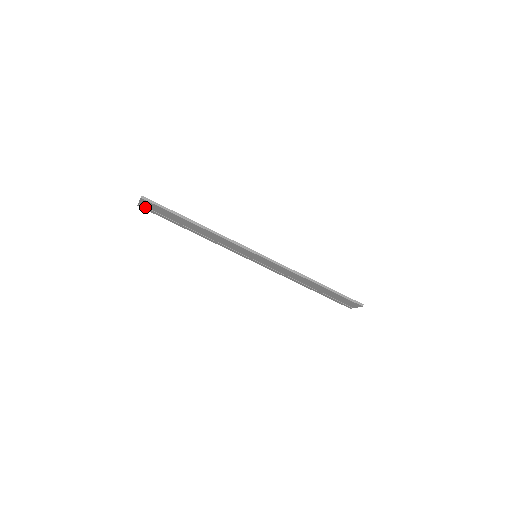
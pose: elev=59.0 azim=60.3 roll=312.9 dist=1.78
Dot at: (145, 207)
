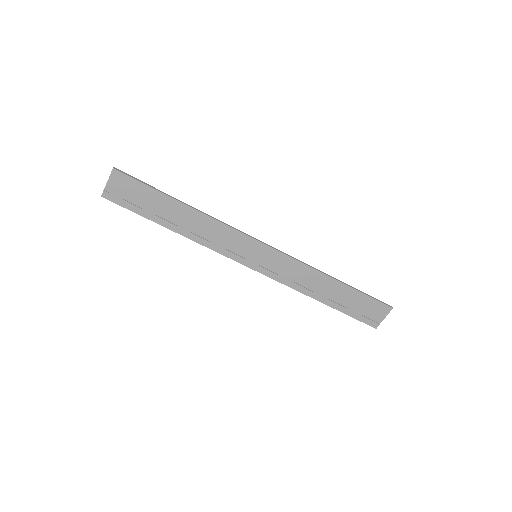
Dot at: (113, 194)
